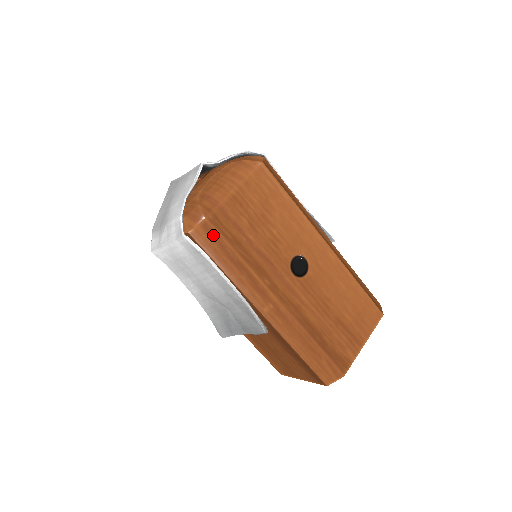
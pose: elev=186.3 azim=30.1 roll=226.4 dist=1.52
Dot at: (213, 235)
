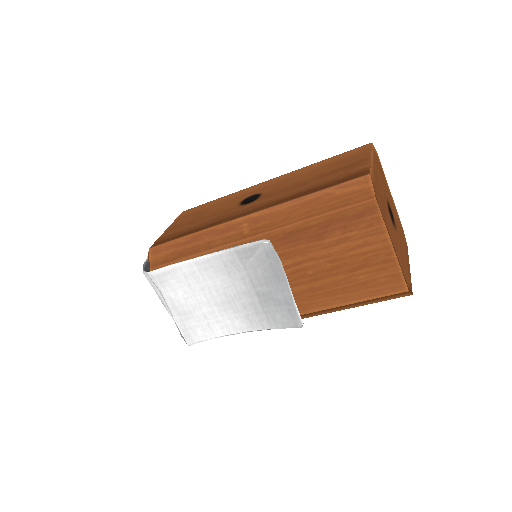
Dot at: (162, 249)
